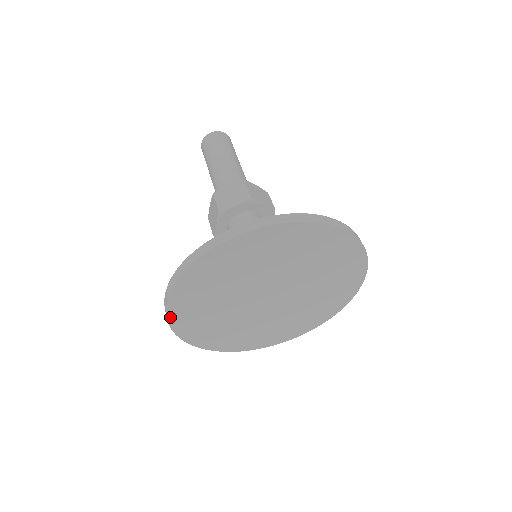
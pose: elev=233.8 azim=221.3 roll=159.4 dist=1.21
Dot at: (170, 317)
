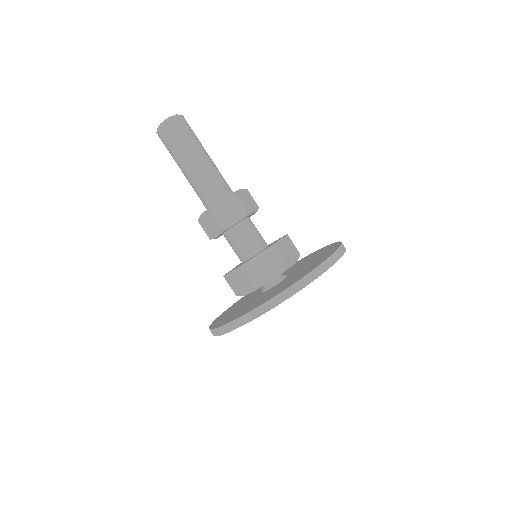
Dot at: occluded
